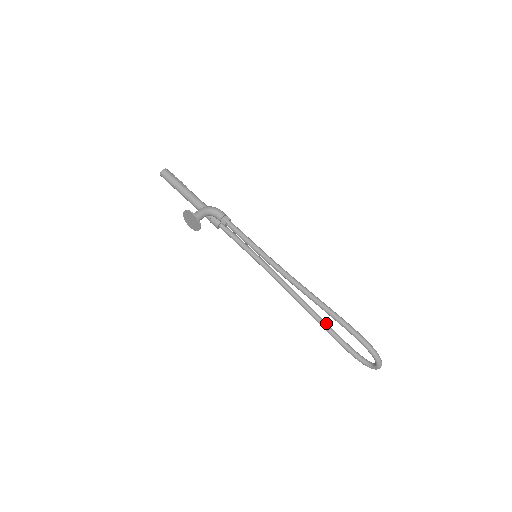
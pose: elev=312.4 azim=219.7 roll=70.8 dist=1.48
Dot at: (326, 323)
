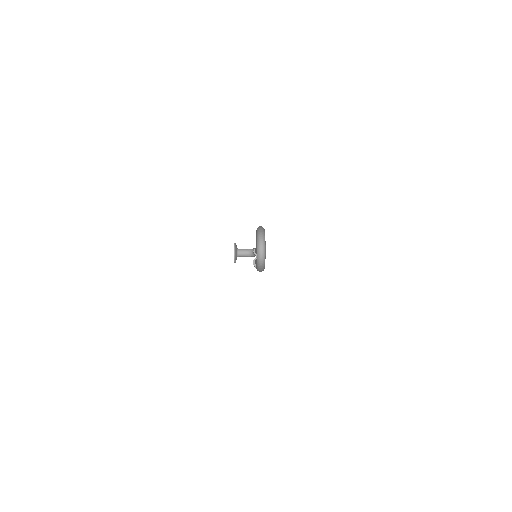
Dot at: occluded
